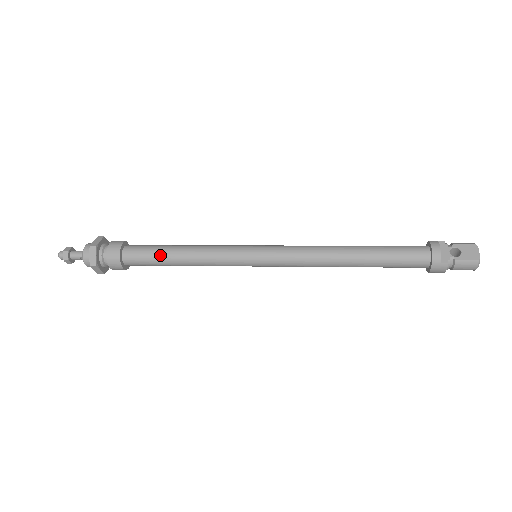
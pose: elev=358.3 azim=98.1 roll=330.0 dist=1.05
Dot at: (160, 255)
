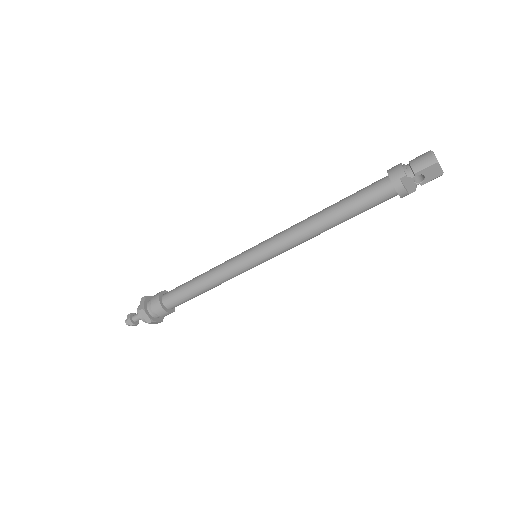
Dot at: occluded
